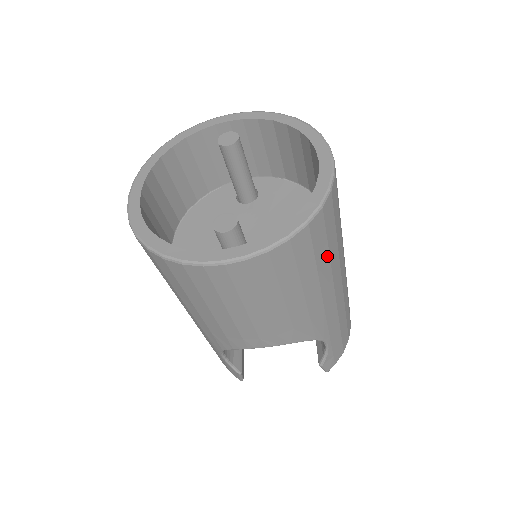
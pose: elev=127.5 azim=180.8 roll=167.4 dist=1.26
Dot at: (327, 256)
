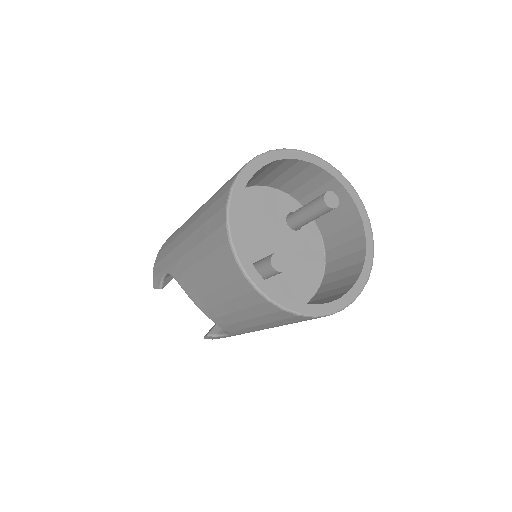
Dot at: occluded
